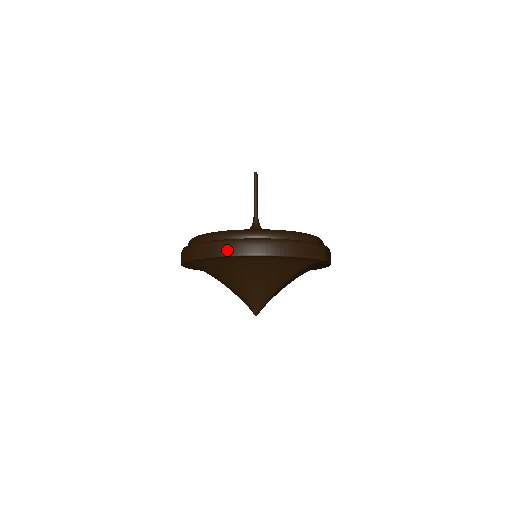
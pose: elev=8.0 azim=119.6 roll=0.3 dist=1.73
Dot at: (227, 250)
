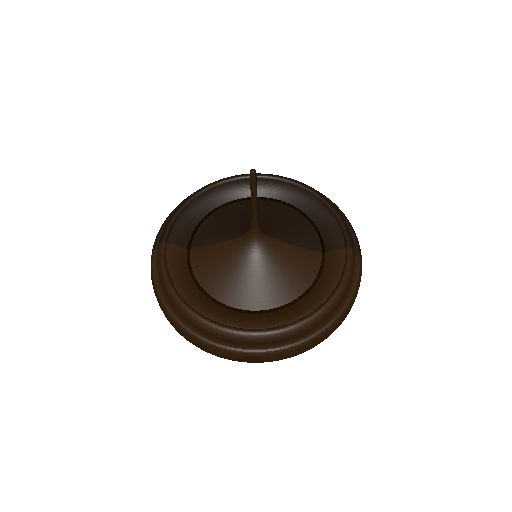
Dot at: (272, 359)
